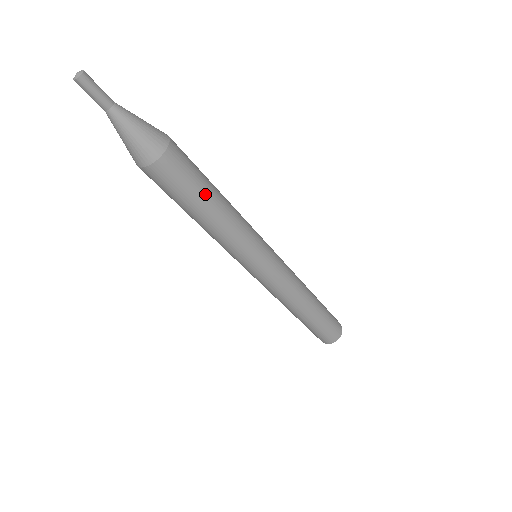
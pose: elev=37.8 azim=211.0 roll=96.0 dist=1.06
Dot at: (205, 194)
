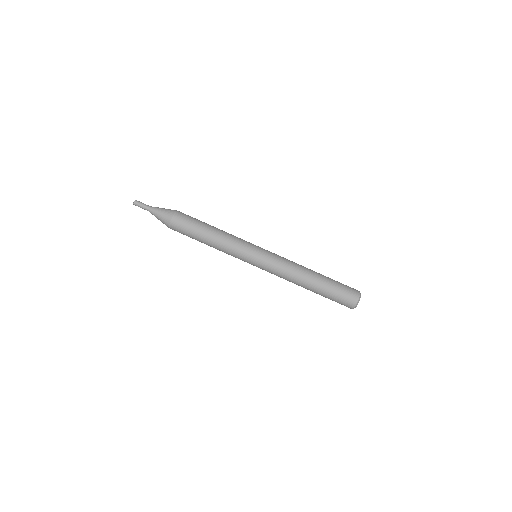
Dot at: (204, 223)
